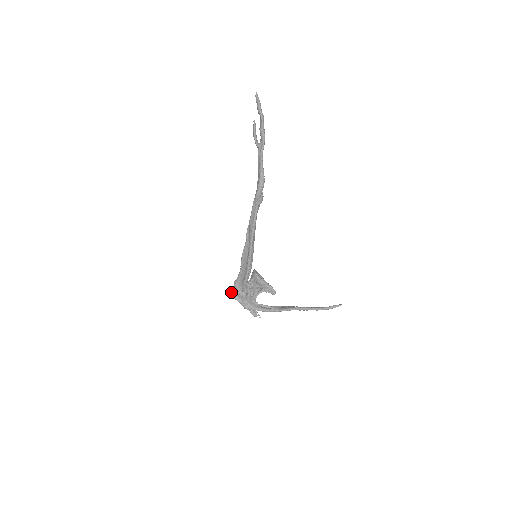
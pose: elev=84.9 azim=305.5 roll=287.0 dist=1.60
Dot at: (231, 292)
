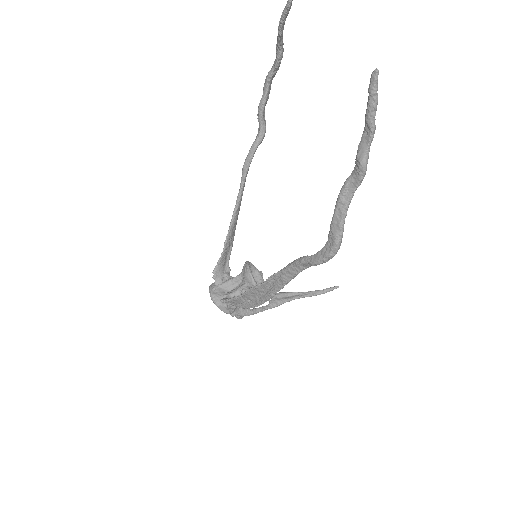
Dot at: (215, 301)
